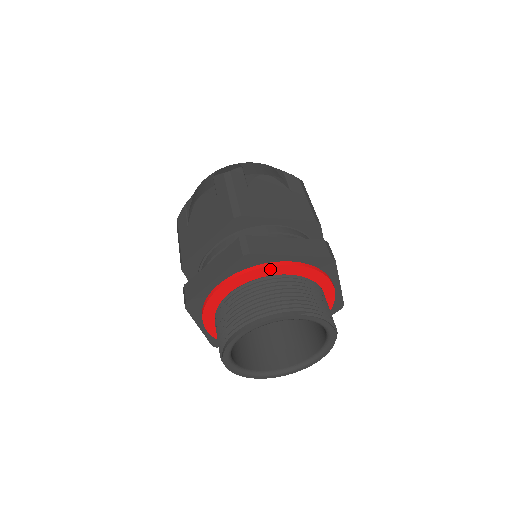
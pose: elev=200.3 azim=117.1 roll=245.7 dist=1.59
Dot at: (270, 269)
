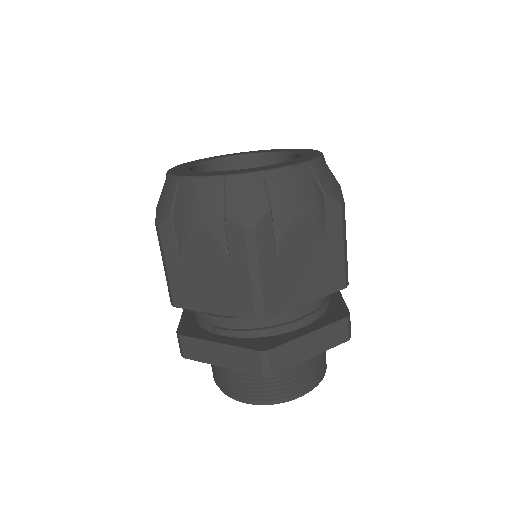
Dot at: occluded
